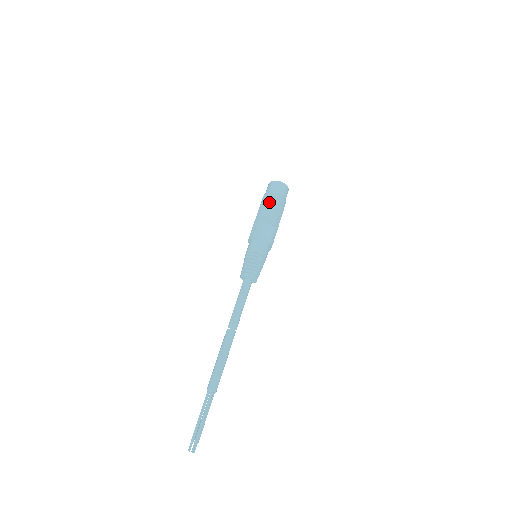
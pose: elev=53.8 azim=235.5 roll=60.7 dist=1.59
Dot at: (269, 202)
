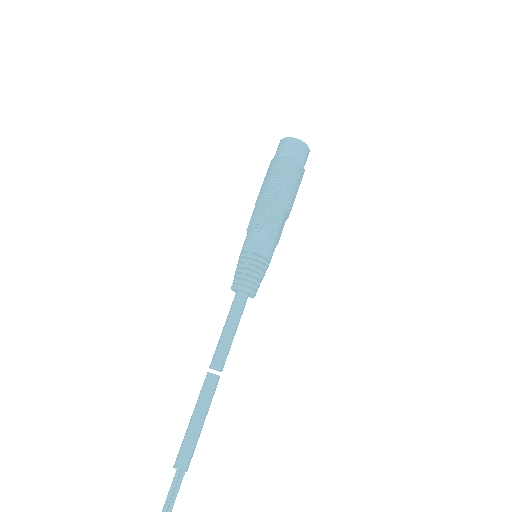
Dot at: (293, 177)
